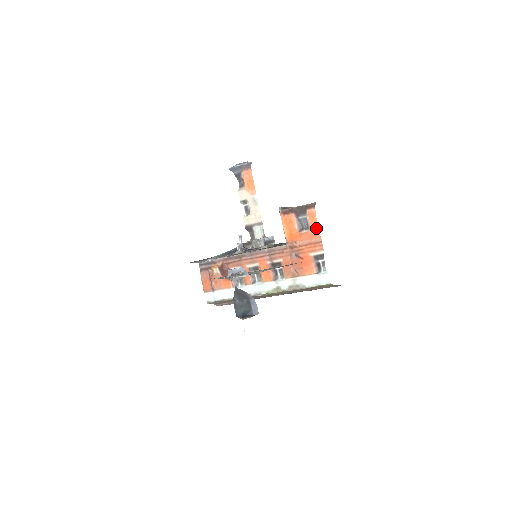
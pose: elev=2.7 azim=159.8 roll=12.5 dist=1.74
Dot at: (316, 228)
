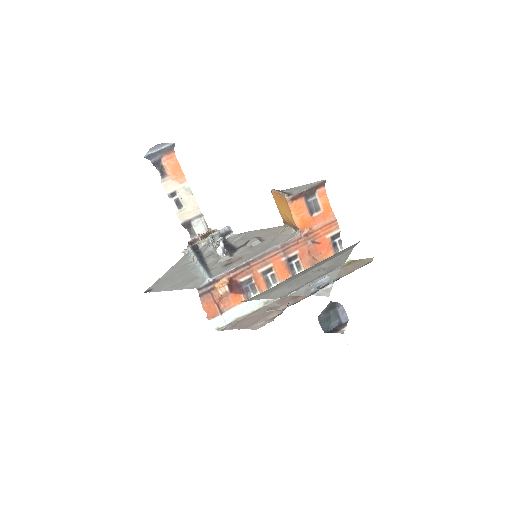
Dot at: (328, 207)
